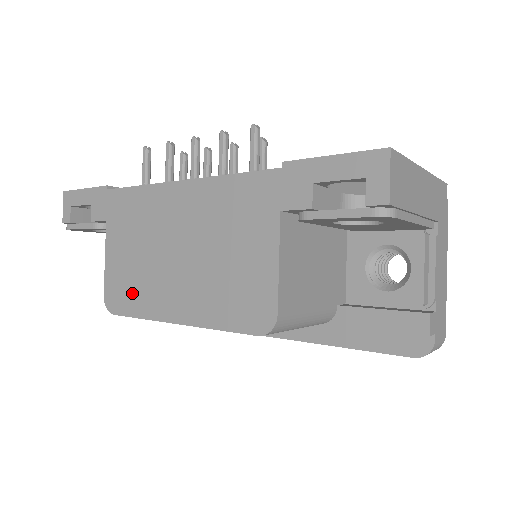
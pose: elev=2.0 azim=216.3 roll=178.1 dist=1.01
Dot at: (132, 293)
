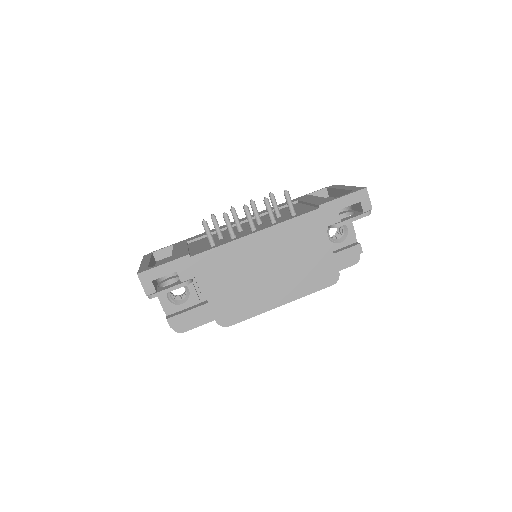
Dot at: (241, 307)
